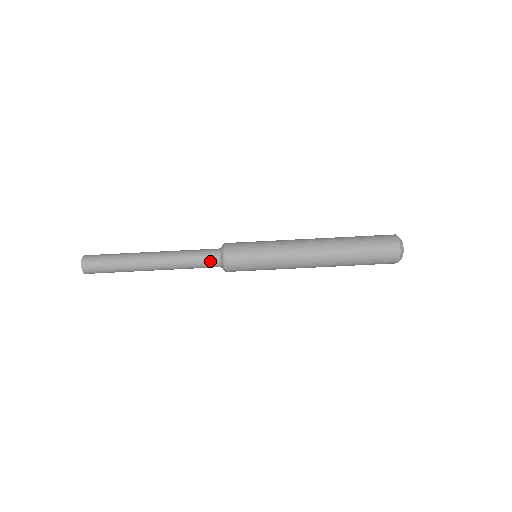
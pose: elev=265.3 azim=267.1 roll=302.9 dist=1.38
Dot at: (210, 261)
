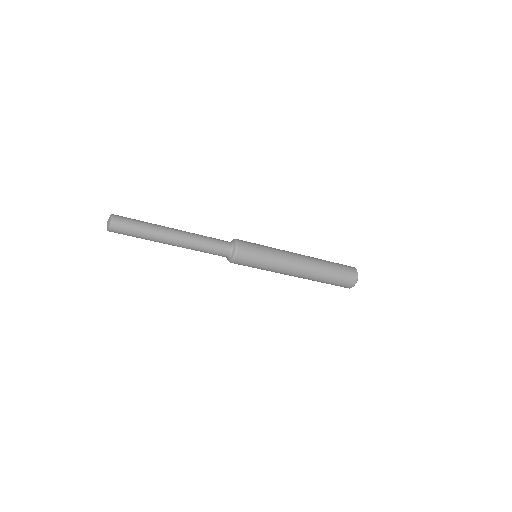
Dot at: (221, 255)
